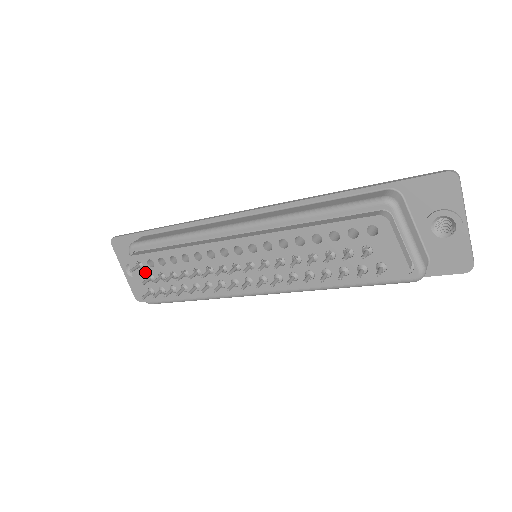
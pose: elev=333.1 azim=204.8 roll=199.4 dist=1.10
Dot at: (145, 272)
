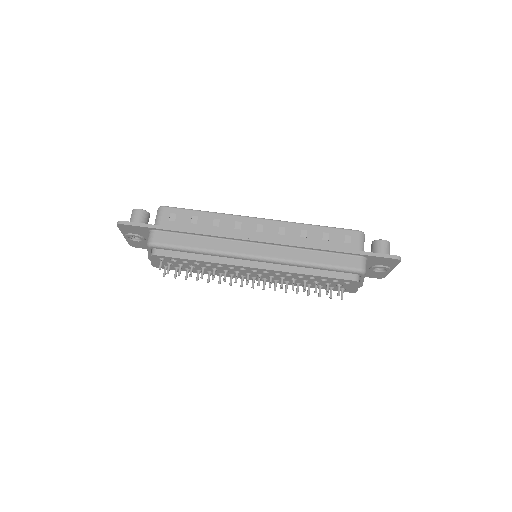
Dot at: (165, 261)
